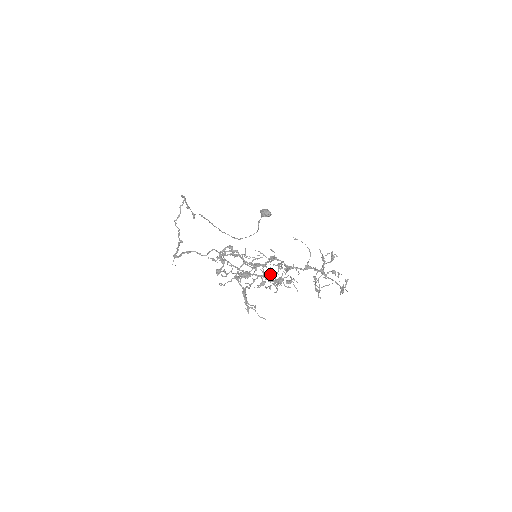
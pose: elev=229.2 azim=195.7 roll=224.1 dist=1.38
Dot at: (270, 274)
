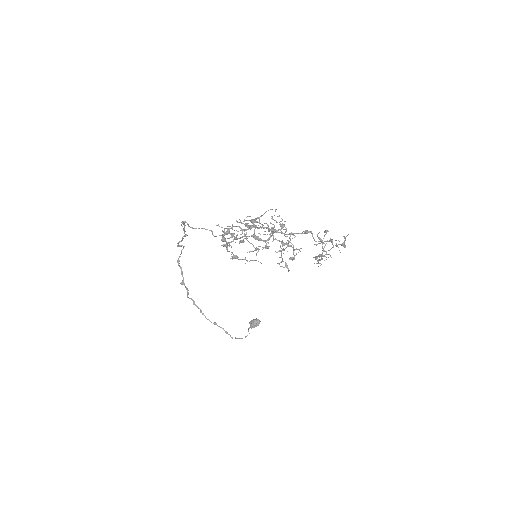
Dot at: (273, 238)
